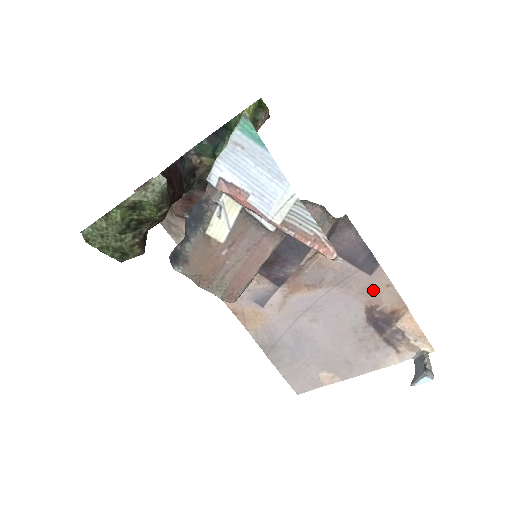
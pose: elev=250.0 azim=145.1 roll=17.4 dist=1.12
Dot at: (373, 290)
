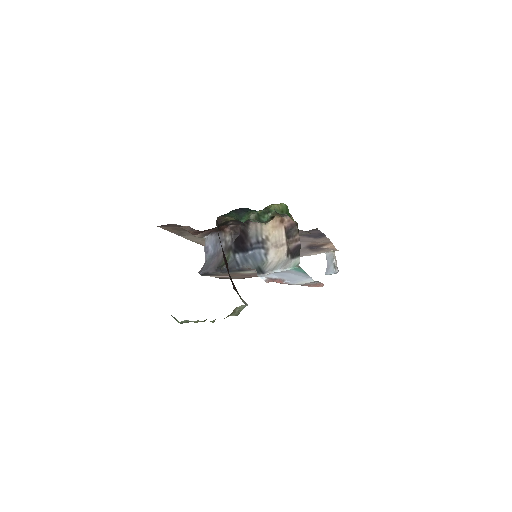
Dot at: (316, 241)
